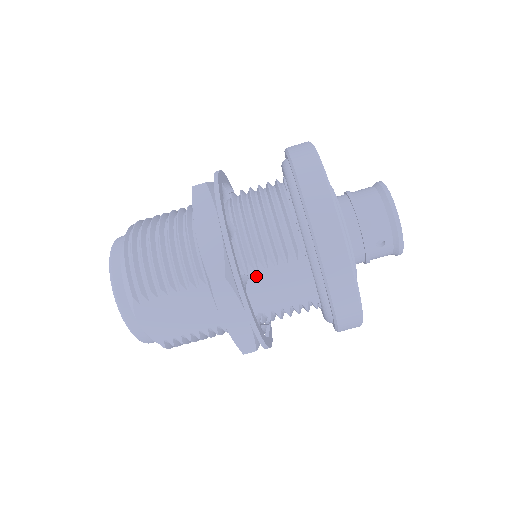
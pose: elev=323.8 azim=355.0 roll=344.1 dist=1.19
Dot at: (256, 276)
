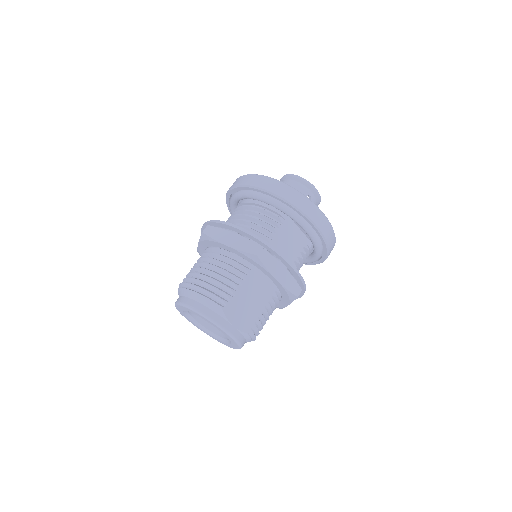
Dot at: occluded
